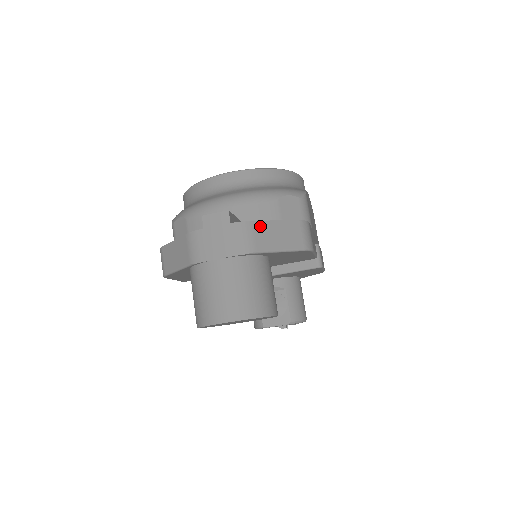
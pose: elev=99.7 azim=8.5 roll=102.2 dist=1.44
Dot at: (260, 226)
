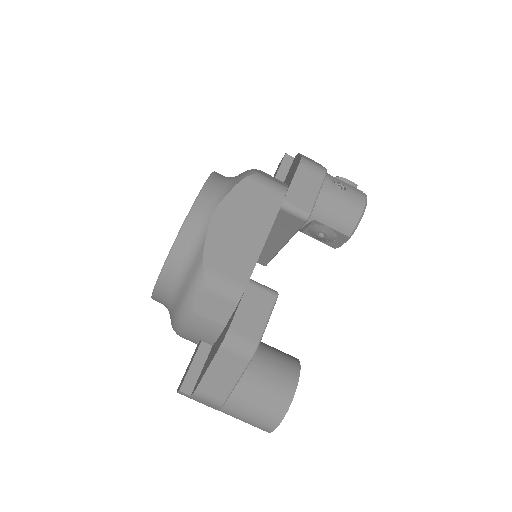
Dot at: (205, 384)
